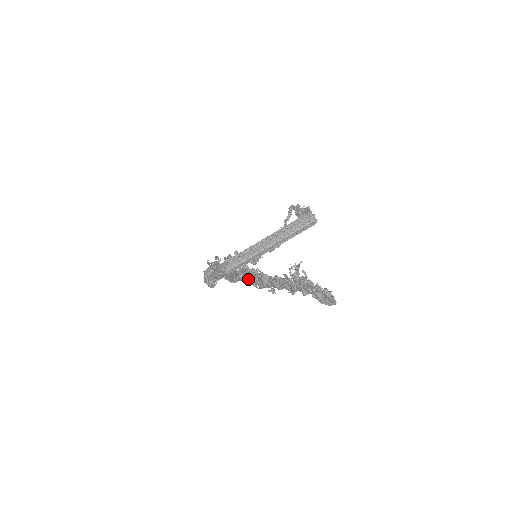
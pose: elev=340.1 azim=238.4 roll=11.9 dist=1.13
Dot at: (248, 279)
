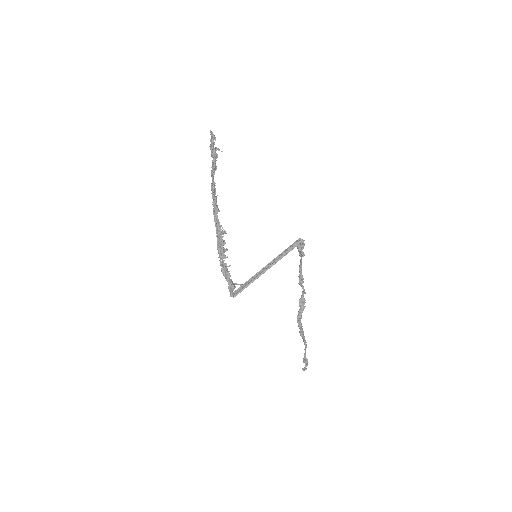
Dot at: (213, 202)
